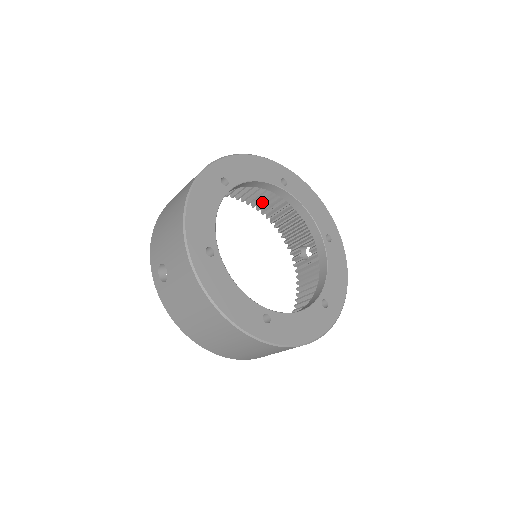
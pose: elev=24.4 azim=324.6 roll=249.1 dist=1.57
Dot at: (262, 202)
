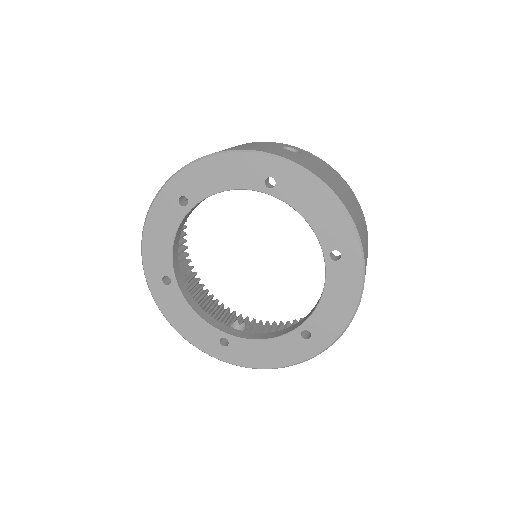
Dot at: occluded
